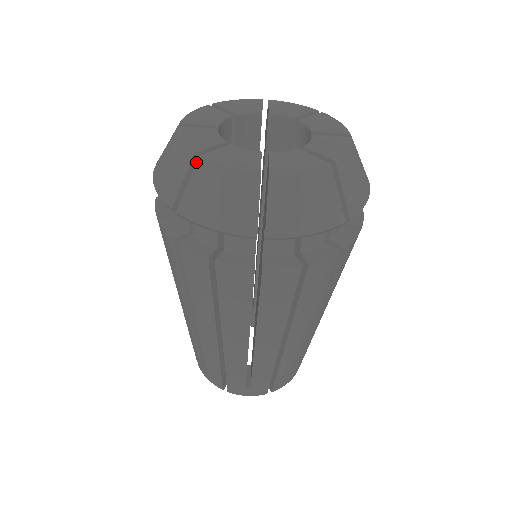
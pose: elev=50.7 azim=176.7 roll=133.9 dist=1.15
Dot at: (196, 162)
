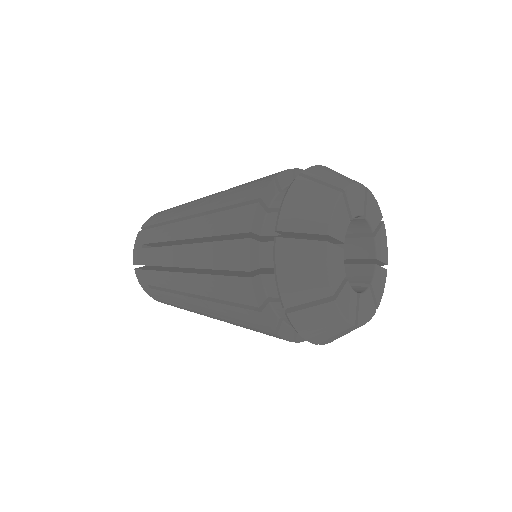
Dot at: (353, 328)
